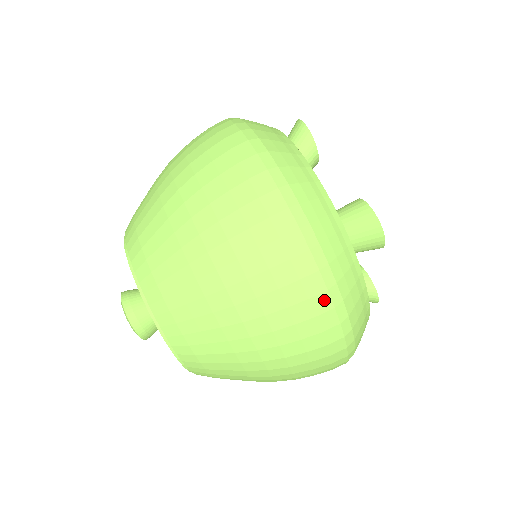
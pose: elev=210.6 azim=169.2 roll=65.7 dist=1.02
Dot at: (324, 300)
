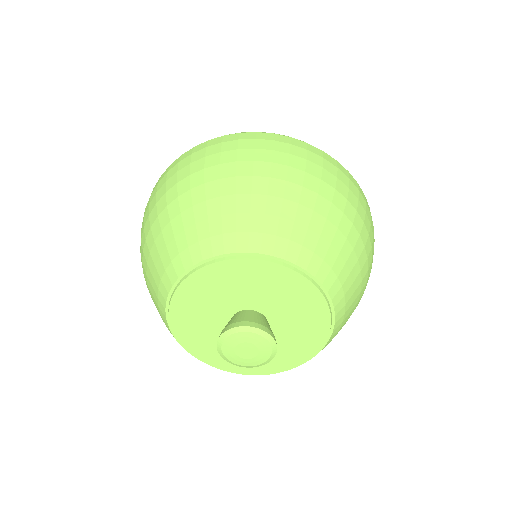
Dot at: (246, 135)
